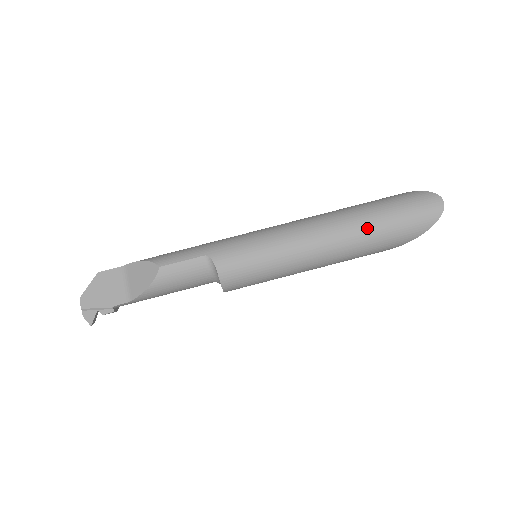
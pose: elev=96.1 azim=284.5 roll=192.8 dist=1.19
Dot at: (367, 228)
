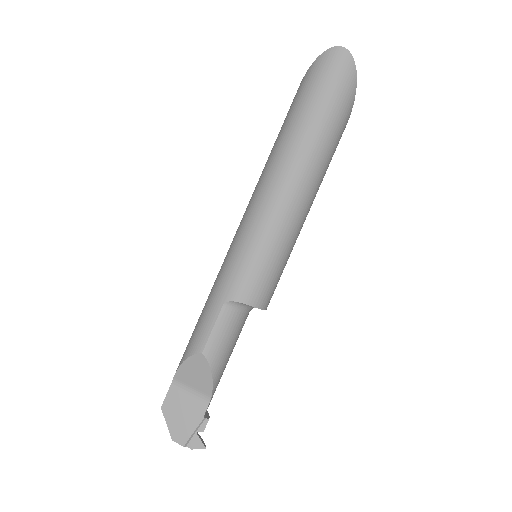
Dot at: (313, 138)
